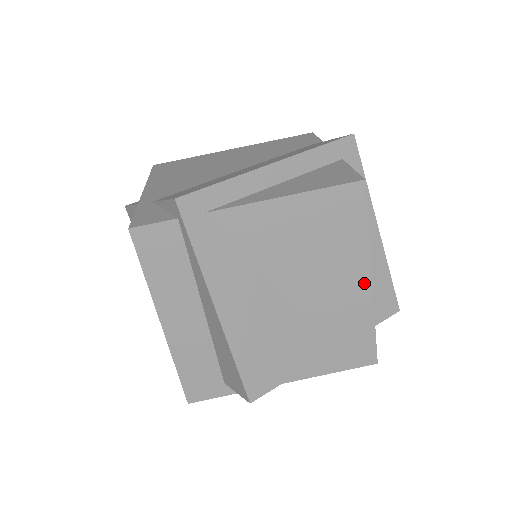
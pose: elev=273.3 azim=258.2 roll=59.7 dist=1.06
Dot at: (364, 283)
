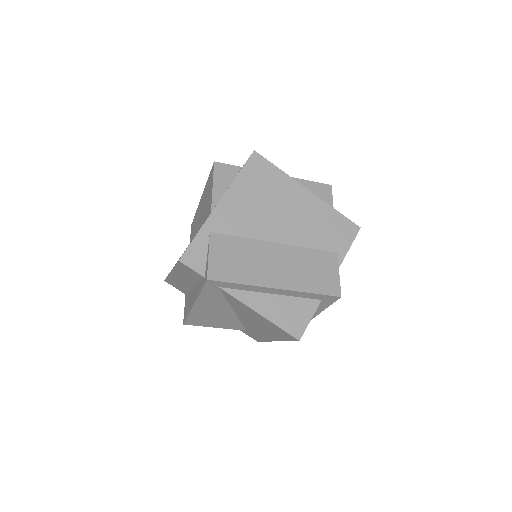
Dot at: (272, 339)
